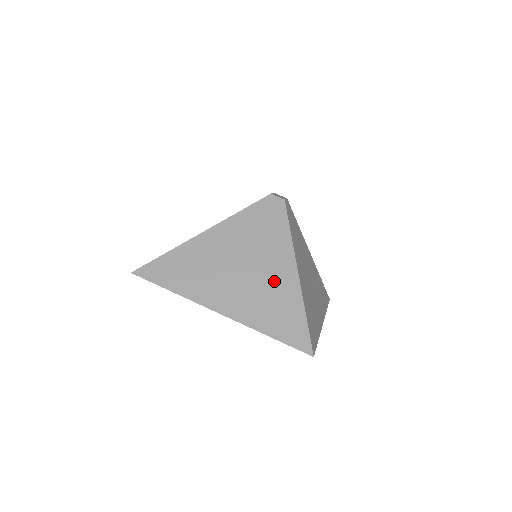
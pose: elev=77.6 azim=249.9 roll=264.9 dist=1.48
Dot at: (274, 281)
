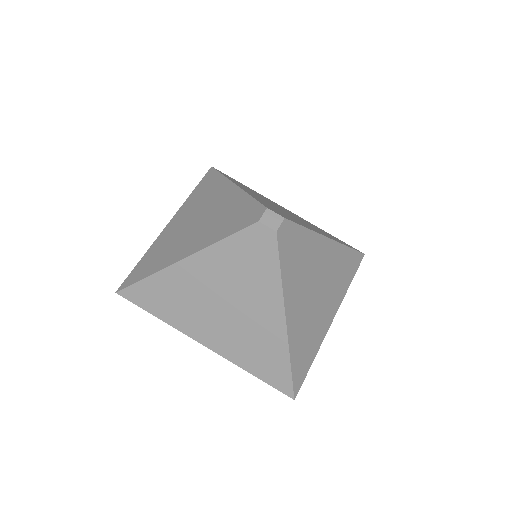
Dot at: (259, 326)
